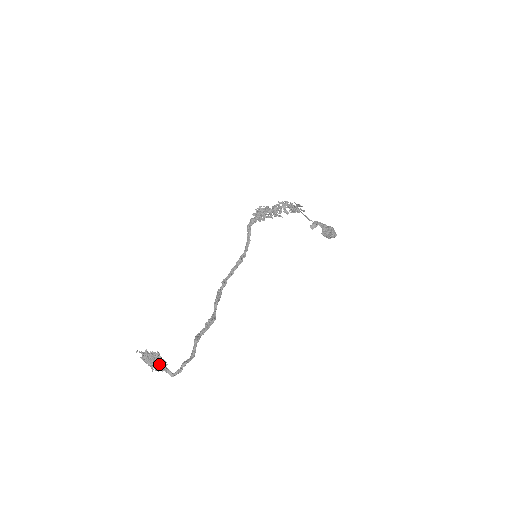
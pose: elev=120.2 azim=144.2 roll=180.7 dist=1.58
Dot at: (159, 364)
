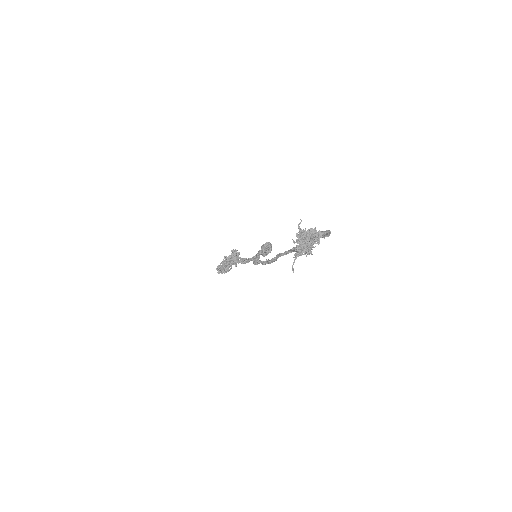
Dot at: (311, 231)
